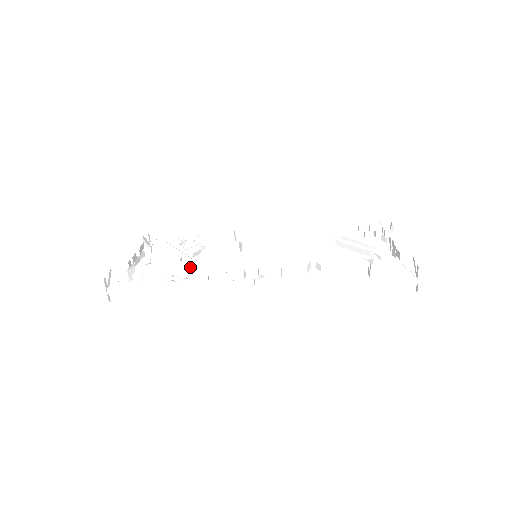
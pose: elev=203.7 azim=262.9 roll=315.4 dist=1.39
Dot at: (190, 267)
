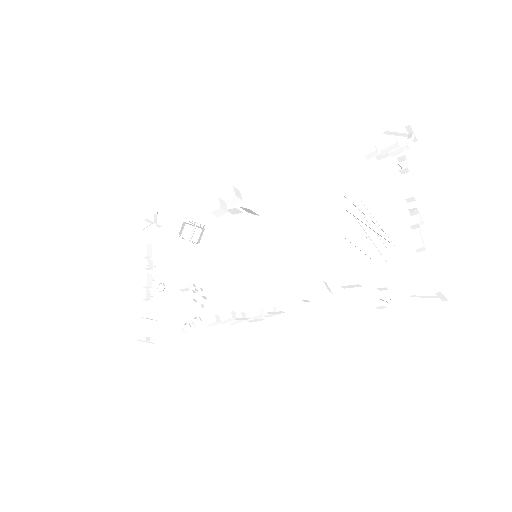
Dot at: (199, 304)
